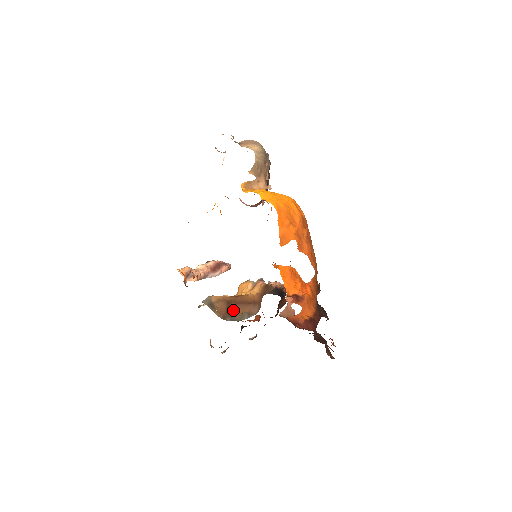
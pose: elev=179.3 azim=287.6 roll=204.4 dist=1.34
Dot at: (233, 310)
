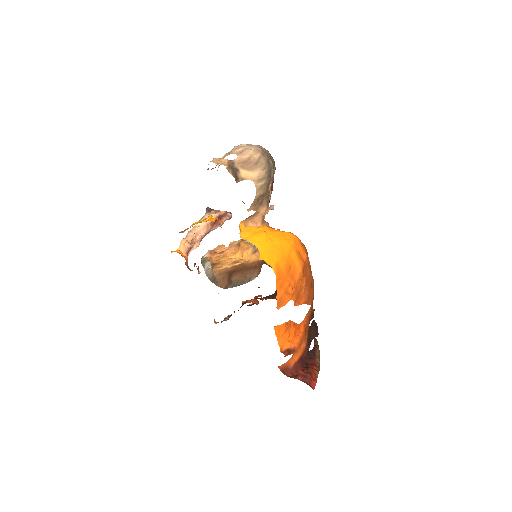
Dot at: (234, 277)
